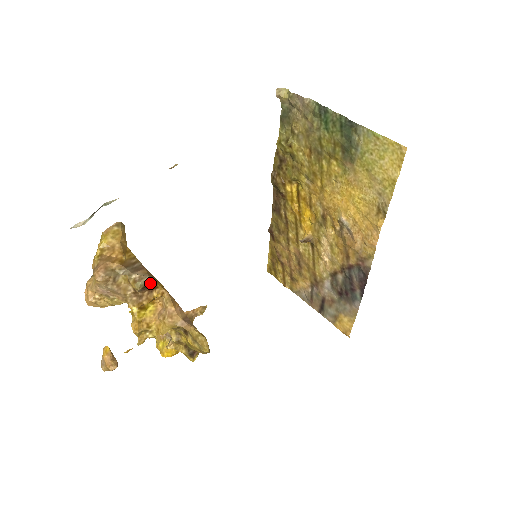
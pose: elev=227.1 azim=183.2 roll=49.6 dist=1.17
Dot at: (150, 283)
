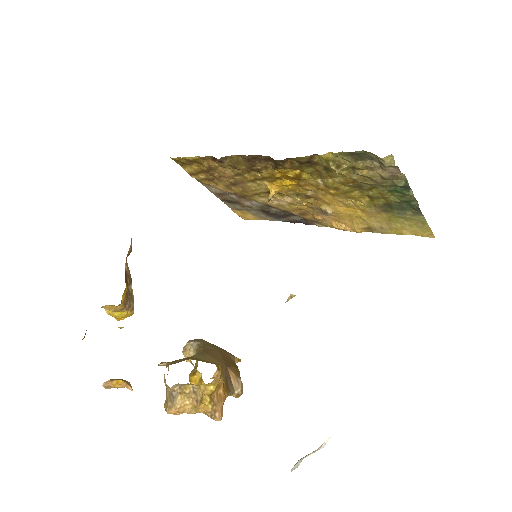
Dot at: (240, 381)
